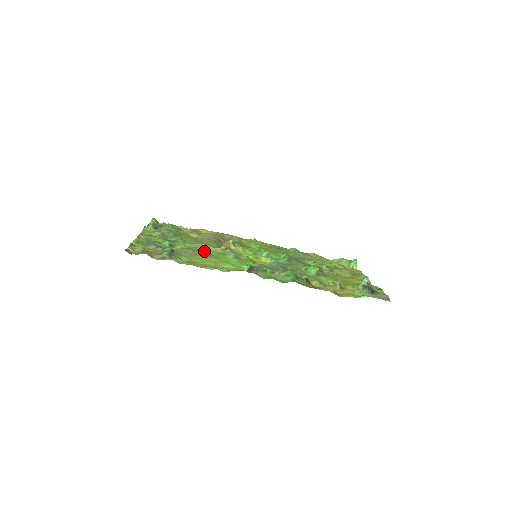
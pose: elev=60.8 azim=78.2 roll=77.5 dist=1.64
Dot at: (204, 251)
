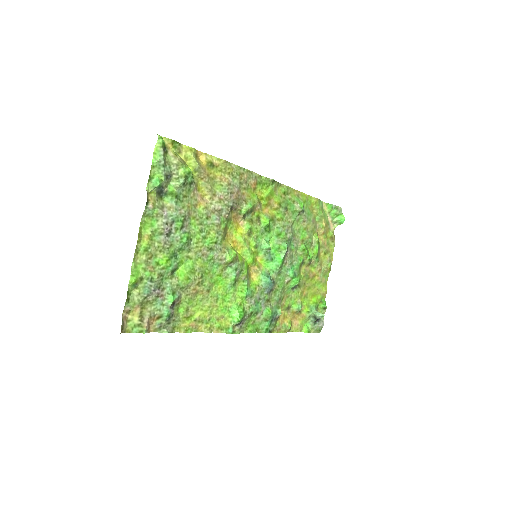
Dot at: (207, 272)
